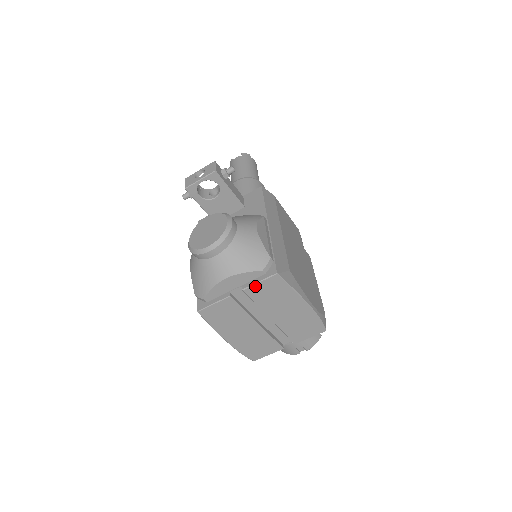
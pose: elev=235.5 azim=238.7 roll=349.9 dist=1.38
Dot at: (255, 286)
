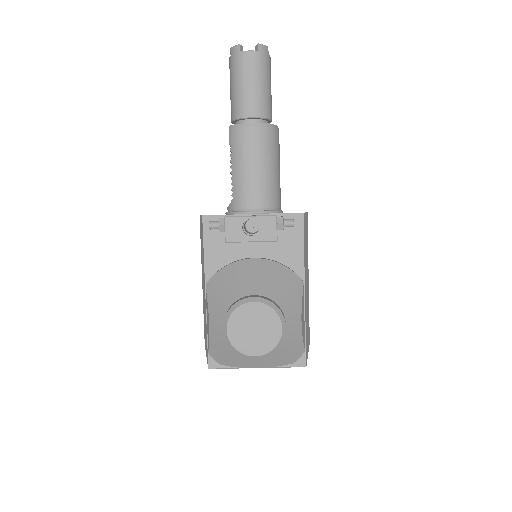
Dot at: (279, 367)
